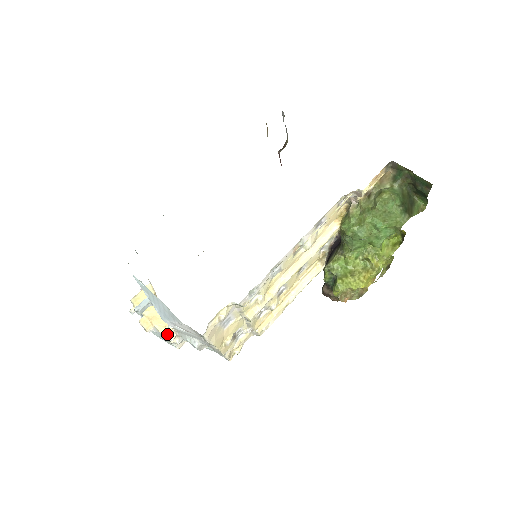
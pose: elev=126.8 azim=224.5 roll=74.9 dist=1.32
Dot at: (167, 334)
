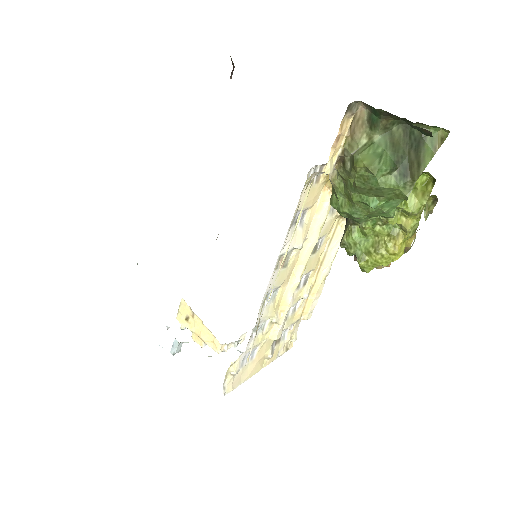
Dot at: (217, 350)
